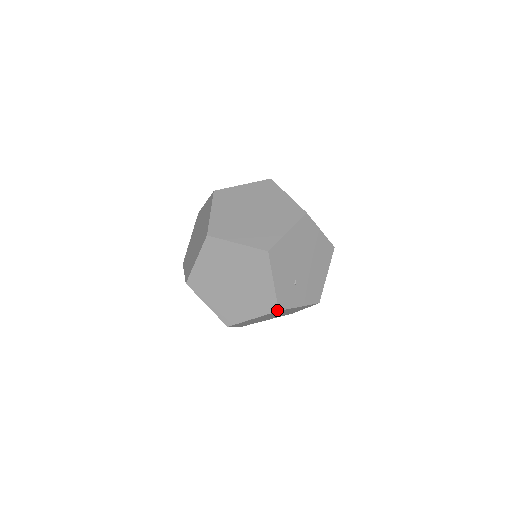
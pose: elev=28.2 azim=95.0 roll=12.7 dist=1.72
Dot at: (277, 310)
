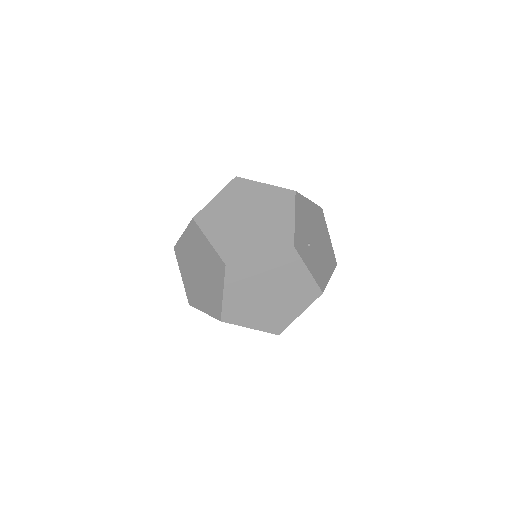
Dot at: (292, 245)
